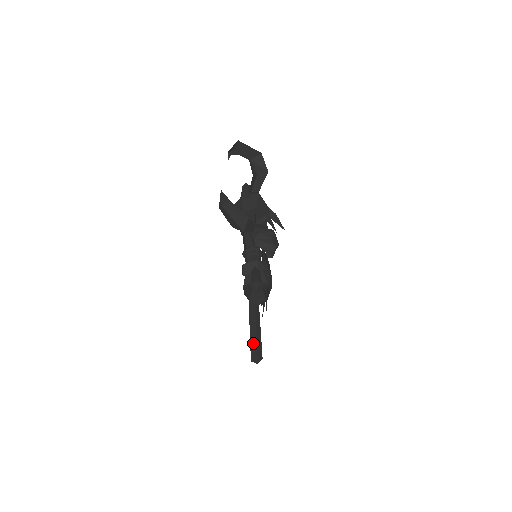
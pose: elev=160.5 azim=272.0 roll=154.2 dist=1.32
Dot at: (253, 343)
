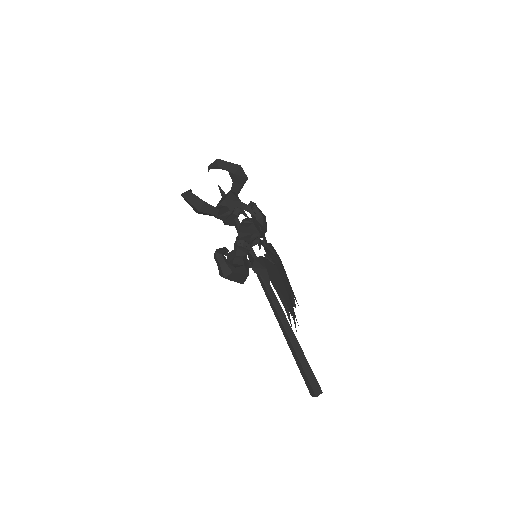
Dot at: (300, 367)
